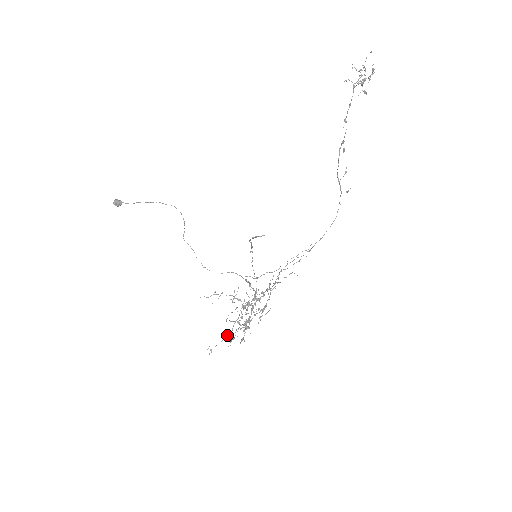
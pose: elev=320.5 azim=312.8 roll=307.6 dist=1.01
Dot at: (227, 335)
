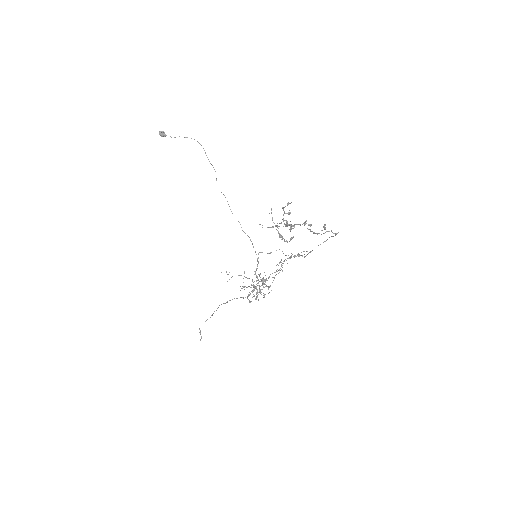
Dot at: (250, 287)
